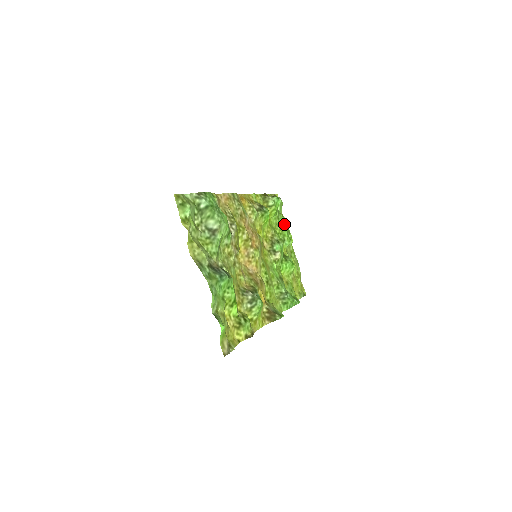
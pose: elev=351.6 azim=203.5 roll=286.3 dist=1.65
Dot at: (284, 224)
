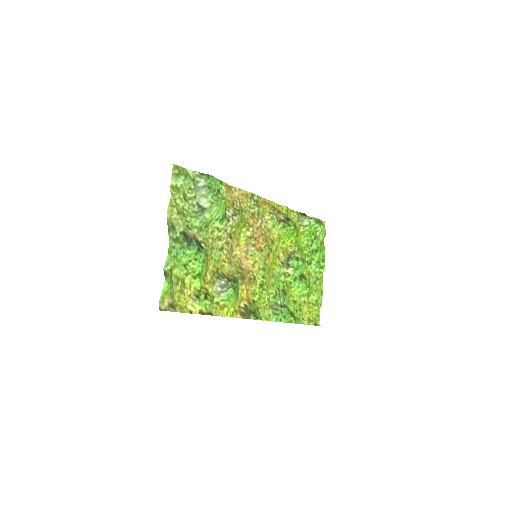
Dot at: (318, 249)
